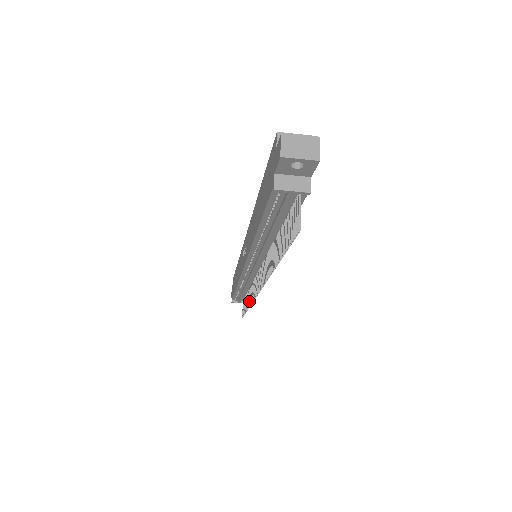
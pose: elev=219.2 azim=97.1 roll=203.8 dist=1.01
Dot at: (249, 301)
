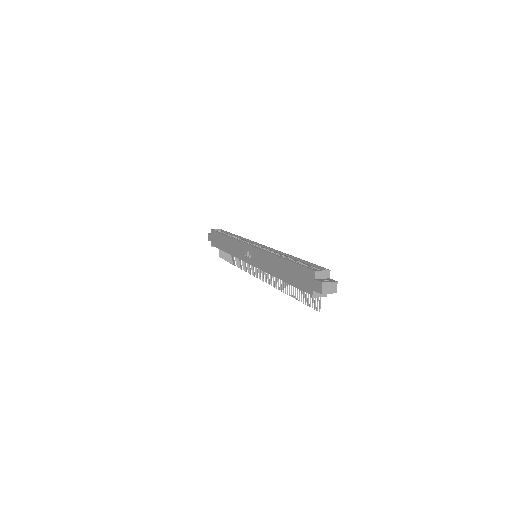
Dot at: (237, 263)
